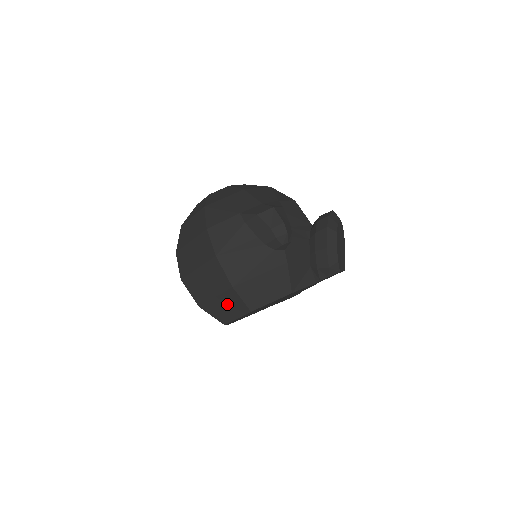
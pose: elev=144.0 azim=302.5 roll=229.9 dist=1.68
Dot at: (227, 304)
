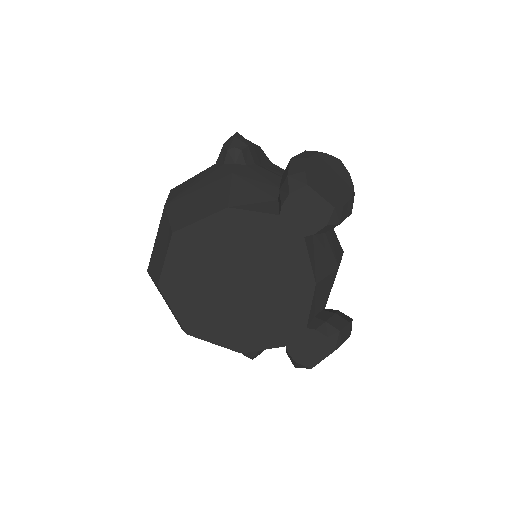
Dot at: (161, 241)
